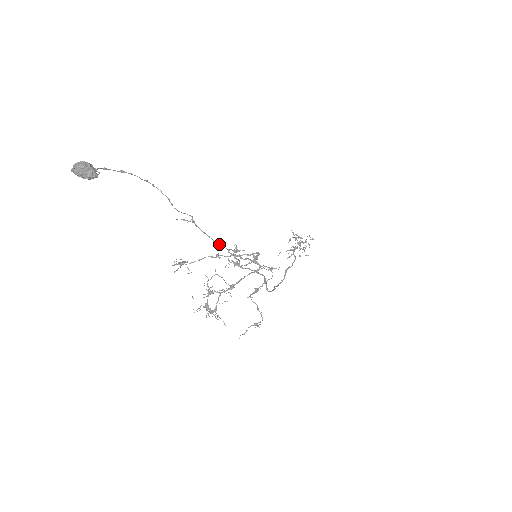
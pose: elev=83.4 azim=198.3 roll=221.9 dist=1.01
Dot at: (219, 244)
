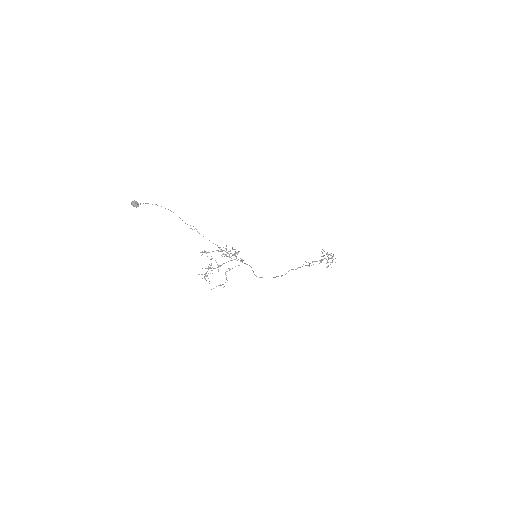
Dot at: (213, 243)
